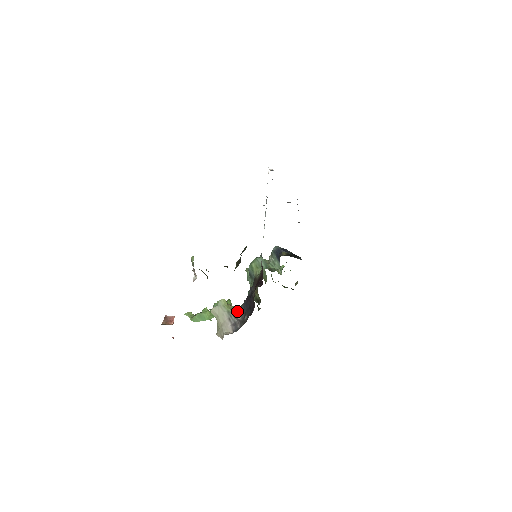
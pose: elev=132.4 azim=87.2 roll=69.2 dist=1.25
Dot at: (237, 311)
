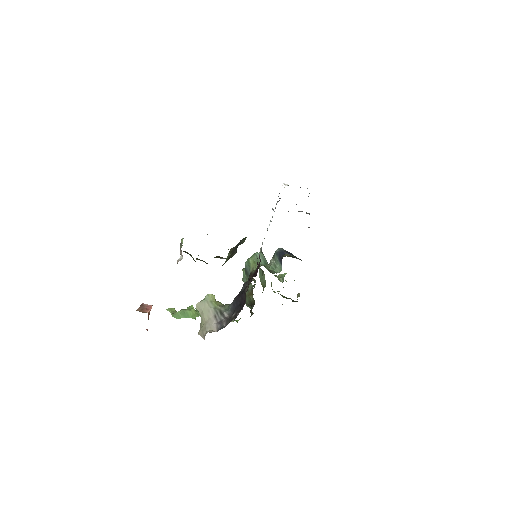
Dot at: (225, 308)
